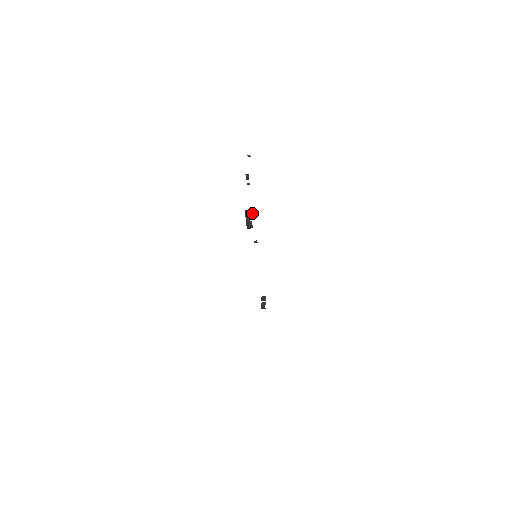
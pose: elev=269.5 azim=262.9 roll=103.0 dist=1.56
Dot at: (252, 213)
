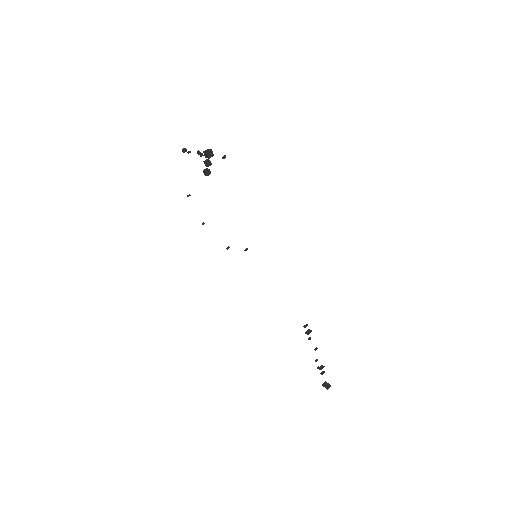
Dot at: (228, 248)
